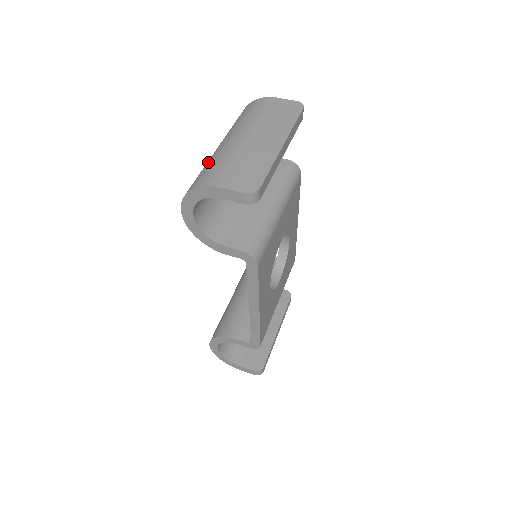
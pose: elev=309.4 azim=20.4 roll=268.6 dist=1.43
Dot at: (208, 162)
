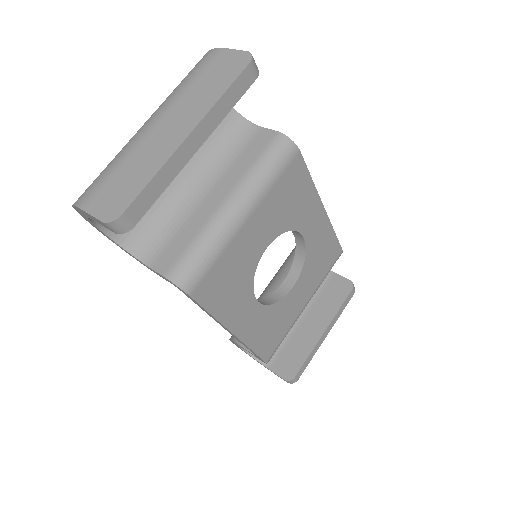
Dot at: occluded
